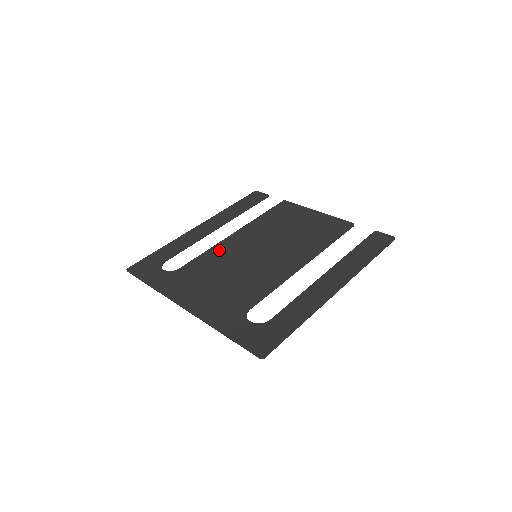
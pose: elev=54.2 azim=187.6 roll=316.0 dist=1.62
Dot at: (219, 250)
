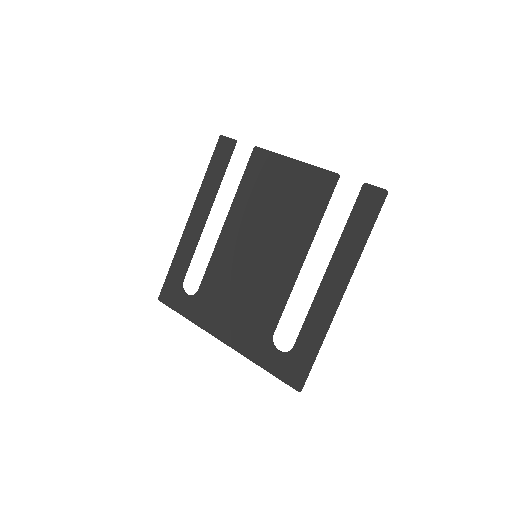
Dot at: (221, 255)
